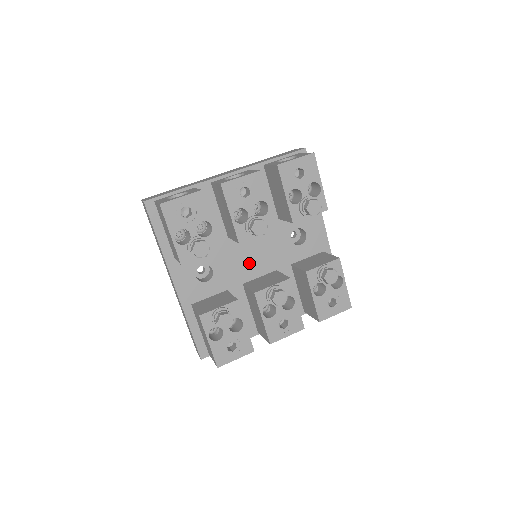
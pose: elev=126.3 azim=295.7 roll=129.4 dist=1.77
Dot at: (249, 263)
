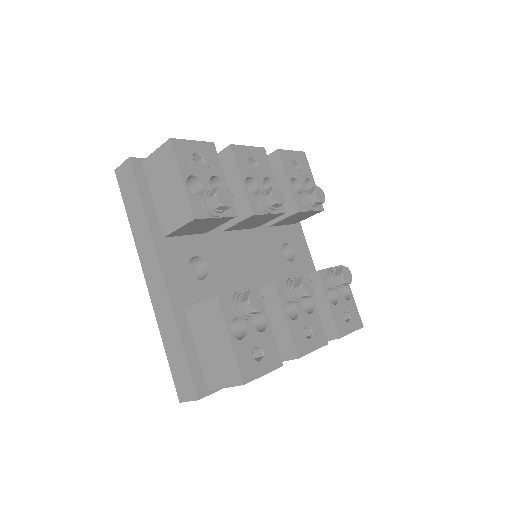
Dot at: (245, 269)
